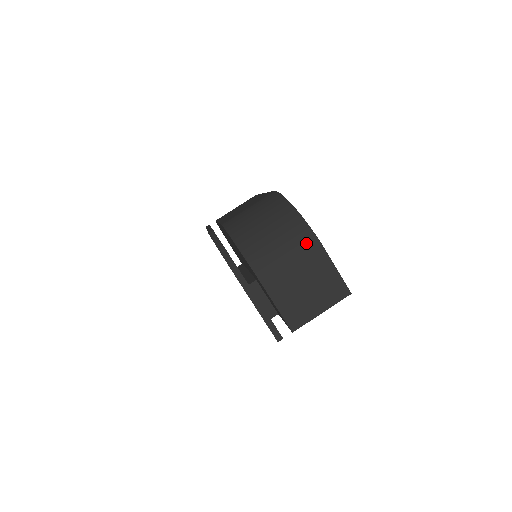
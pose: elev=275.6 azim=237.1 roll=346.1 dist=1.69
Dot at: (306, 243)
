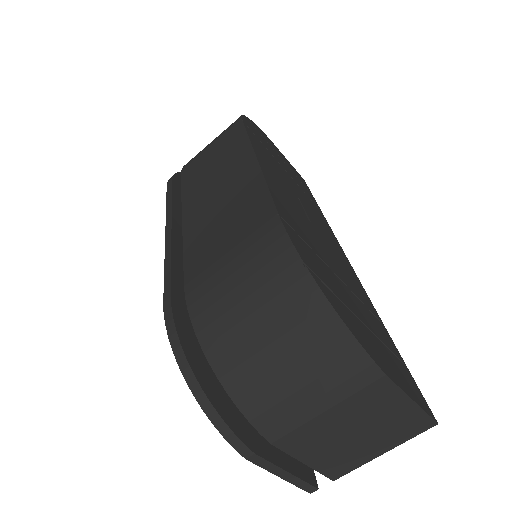
Dot at: (356, 379)
